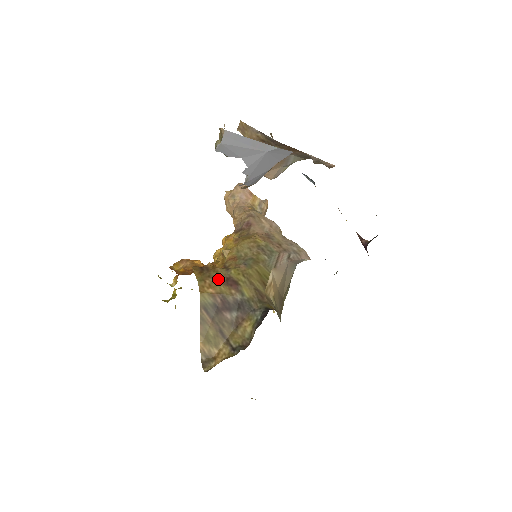
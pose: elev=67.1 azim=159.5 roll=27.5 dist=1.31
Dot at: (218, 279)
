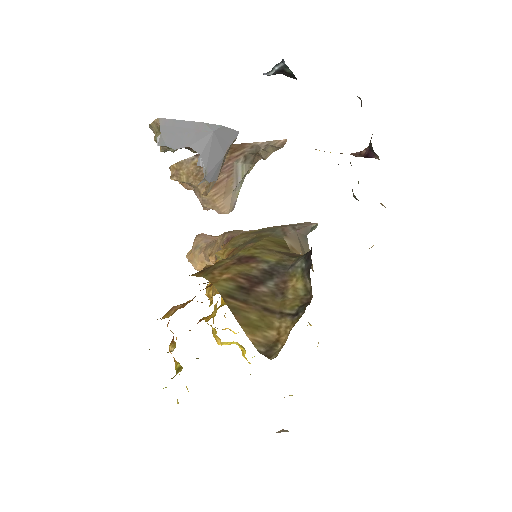
Dot at: (227, 265)
